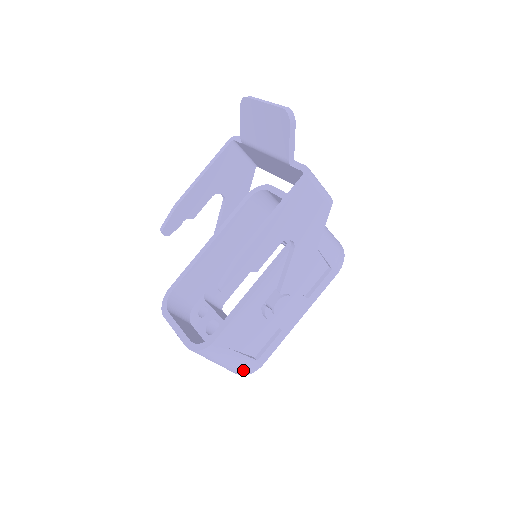
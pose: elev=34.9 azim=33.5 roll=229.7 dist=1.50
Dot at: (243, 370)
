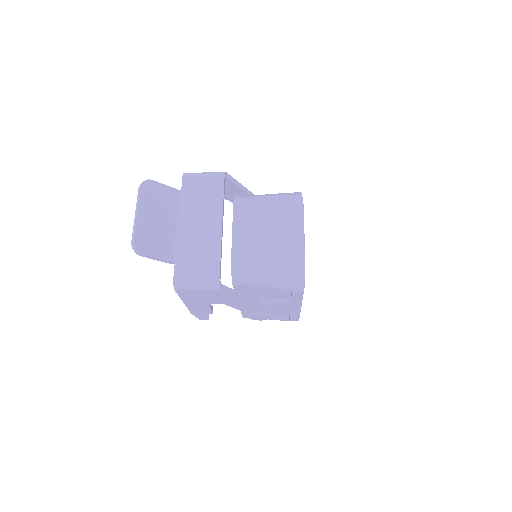
Dot at: occluded
